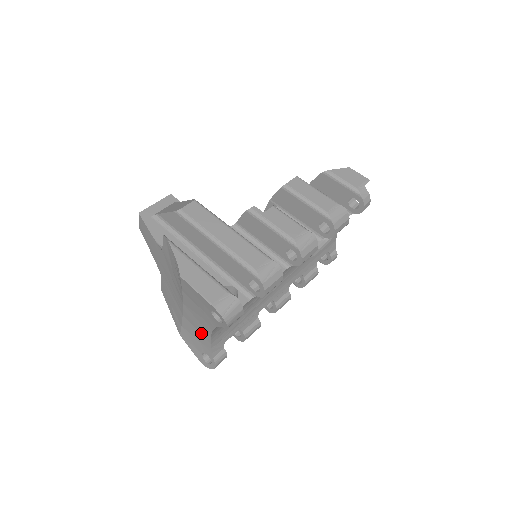
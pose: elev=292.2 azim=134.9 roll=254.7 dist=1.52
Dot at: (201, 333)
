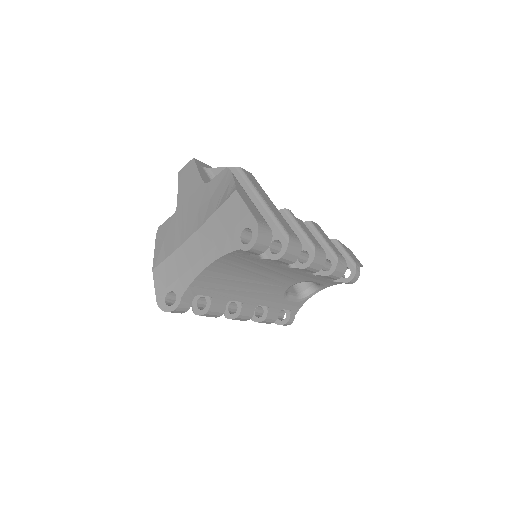
Dot at: (191, 266)
